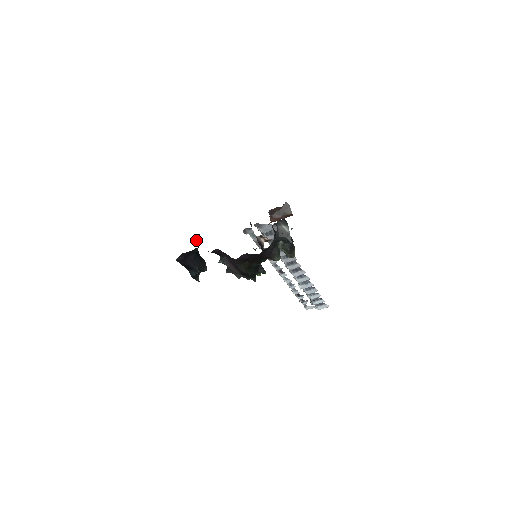
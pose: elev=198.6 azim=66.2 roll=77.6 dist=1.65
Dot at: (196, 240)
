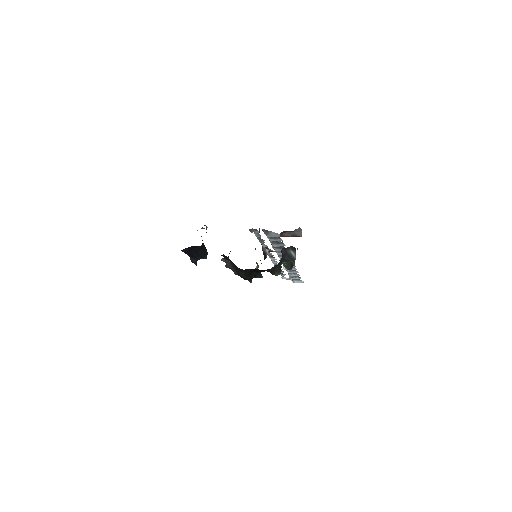
Dot at: (202, 228)
